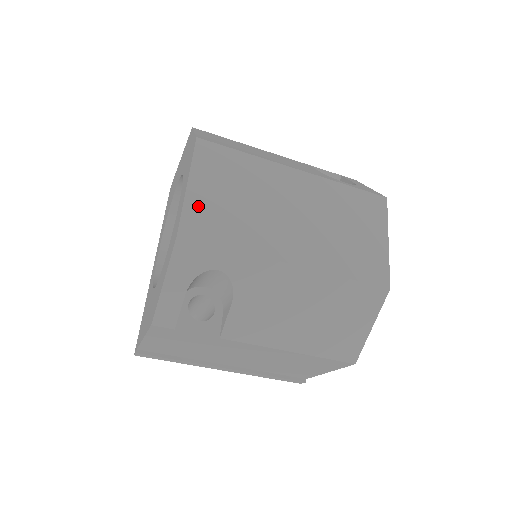
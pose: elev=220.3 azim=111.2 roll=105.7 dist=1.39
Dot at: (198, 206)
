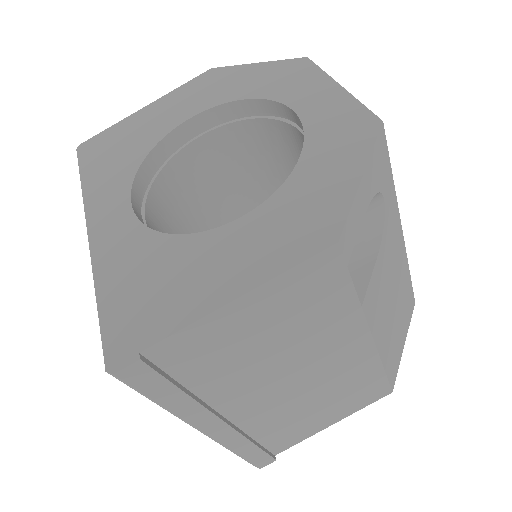
Dot at: occluded
